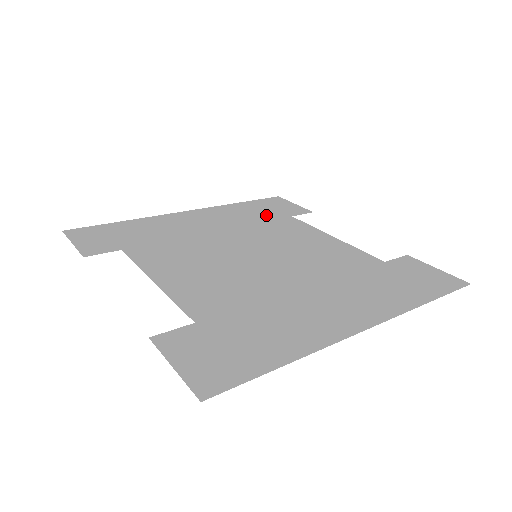
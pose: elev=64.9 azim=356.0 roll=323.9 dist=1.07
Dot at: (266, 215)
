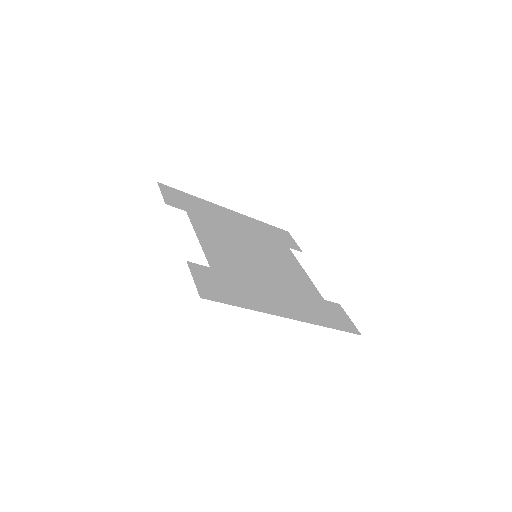
Dot at: (274, 238)
